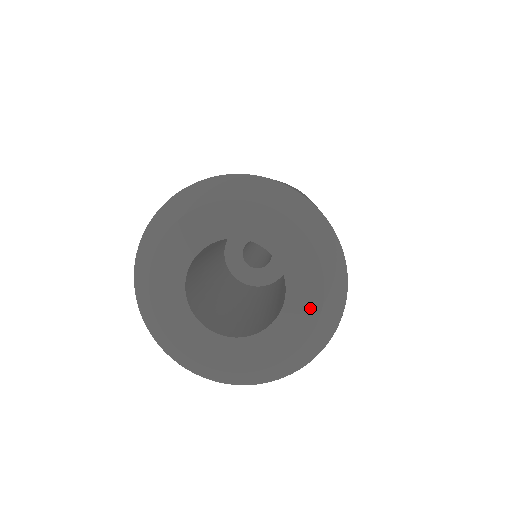
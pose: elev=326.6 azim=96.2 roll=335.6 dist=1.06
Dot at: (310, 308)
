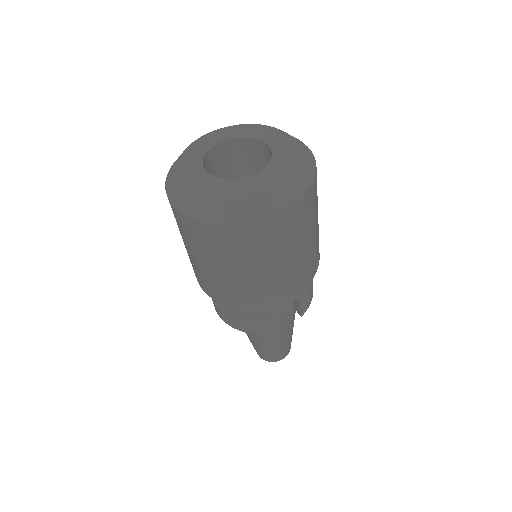
Dot at: (255, 186)
